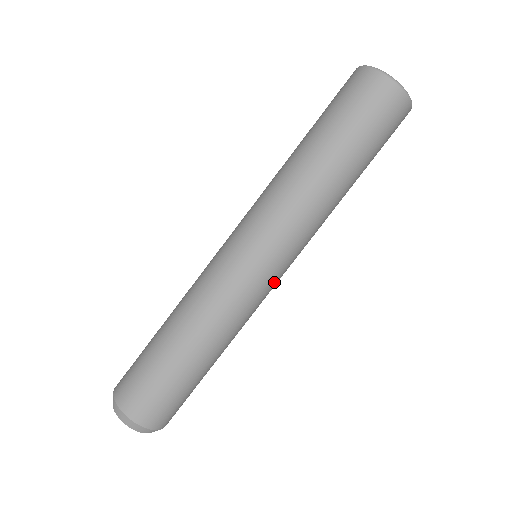
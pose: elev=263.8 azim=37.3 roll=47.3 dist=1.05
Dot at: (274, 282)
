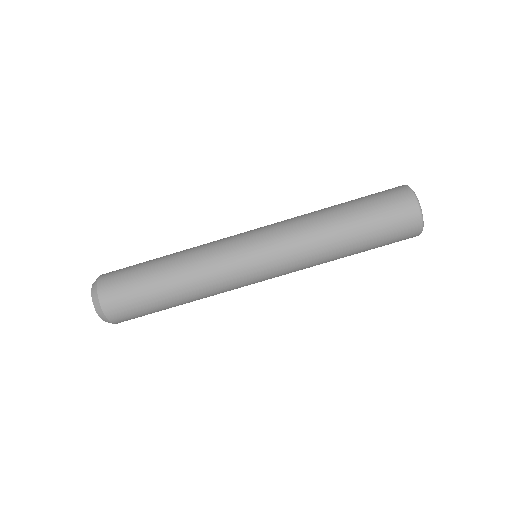
Dot at: (253, 275)
